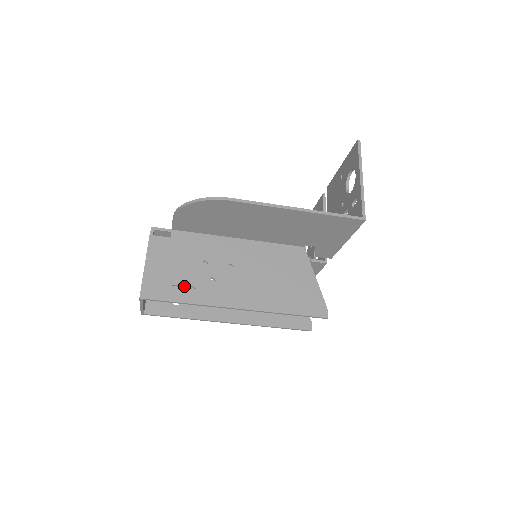
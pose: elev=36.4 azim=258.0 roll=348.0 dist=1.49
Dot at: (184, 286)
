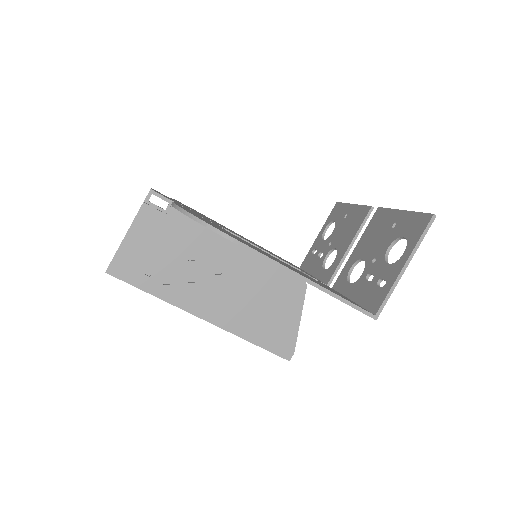
Dot at: (158, 276)
